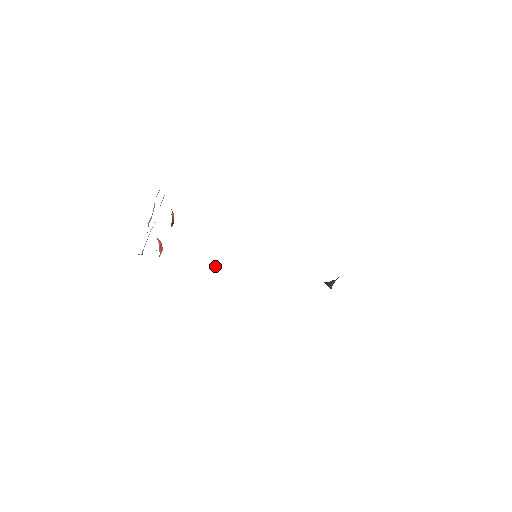
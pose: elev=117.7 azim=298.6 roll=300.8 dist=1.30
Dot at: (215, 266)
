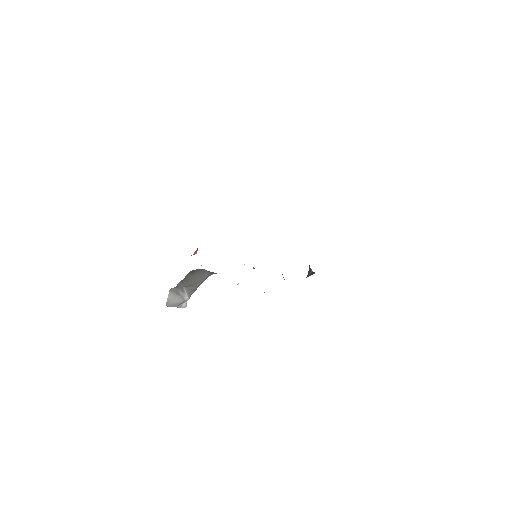
Dot at: (238, 284)
